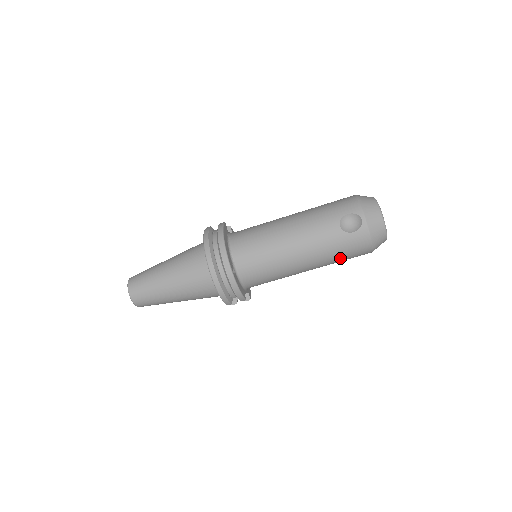
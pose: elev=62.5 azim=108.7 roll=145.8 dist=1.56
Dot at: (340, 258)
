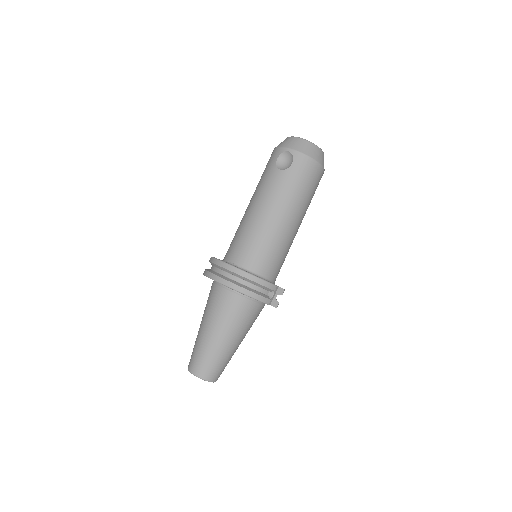
Dot at: (306, 191)
